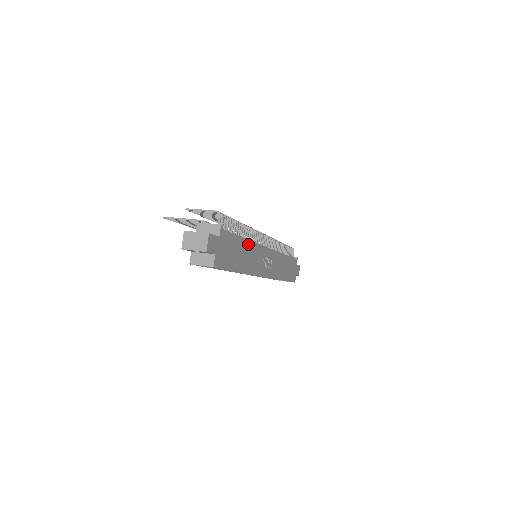
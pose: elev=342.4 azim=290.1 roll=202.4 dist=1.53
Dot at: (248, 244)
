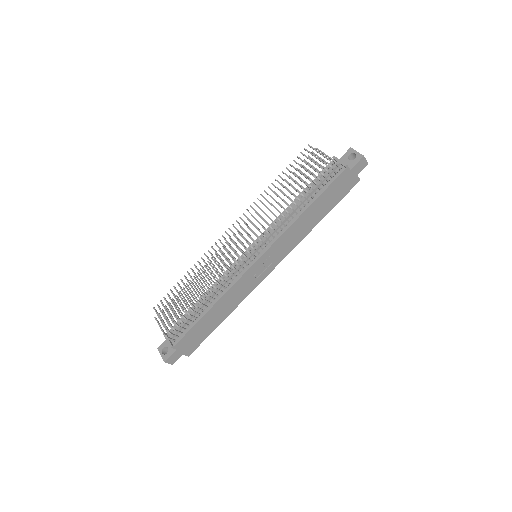
Dot at: (217, 305)
